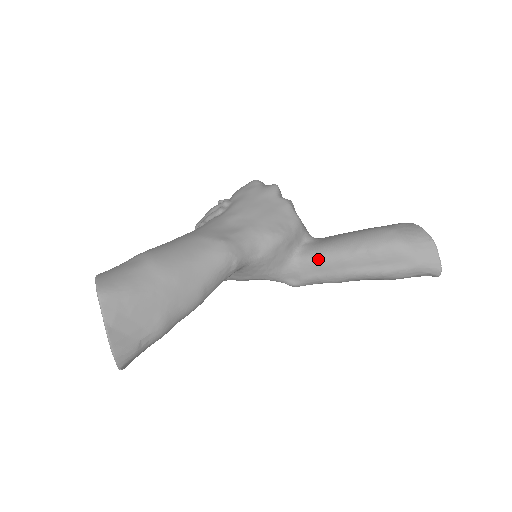
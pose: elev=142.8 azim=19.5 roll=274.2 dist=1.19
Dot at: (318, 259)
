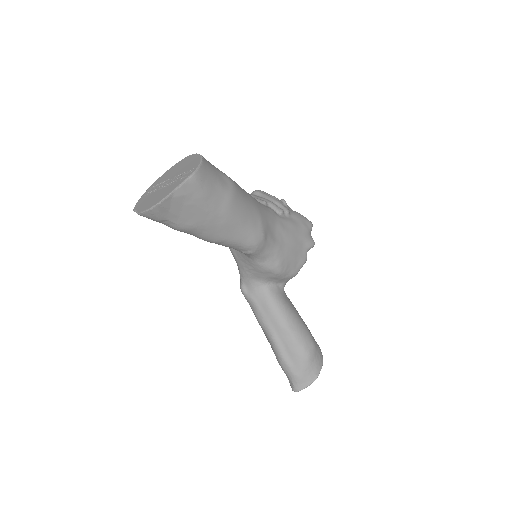
Dot at: (272, 303)
